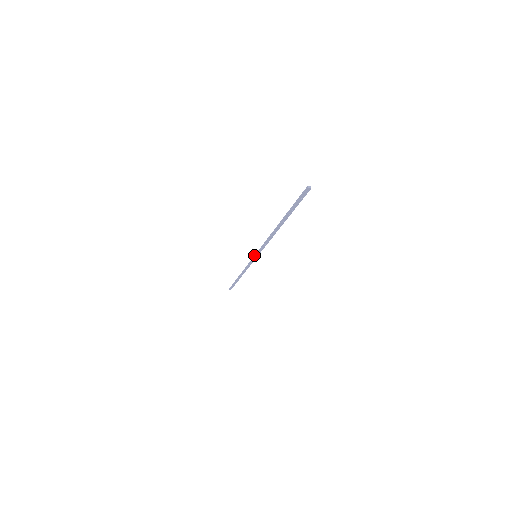
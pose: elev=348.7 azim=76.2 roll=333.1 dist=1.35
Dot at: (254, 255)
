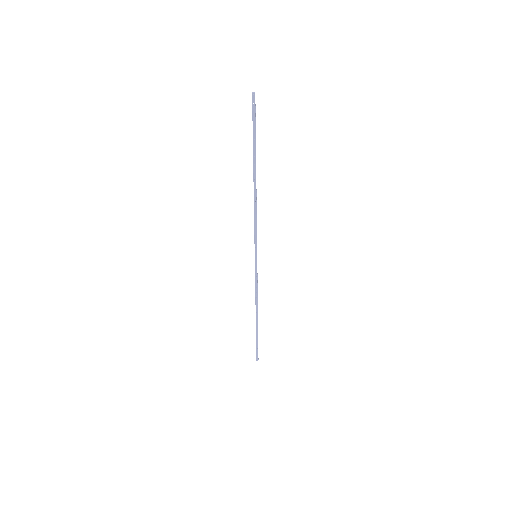
Dot at: occluded
